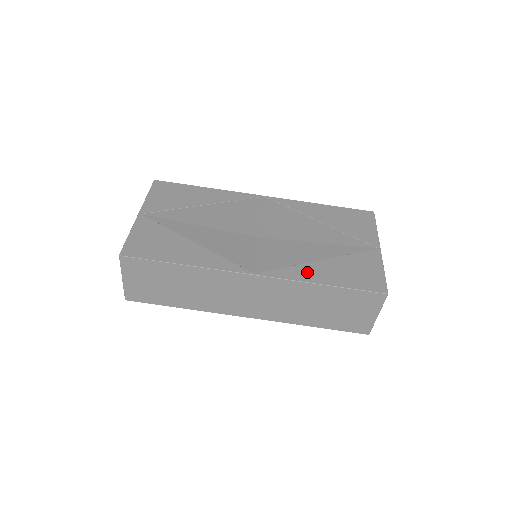
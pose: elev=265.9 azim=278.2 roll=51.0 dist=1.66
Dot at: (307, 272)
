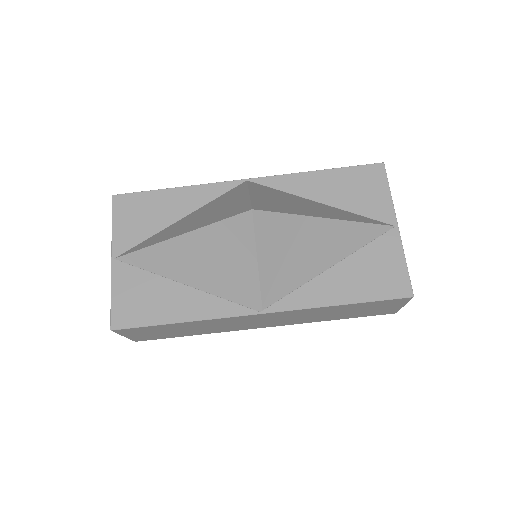
Dot at: (318, 291)
